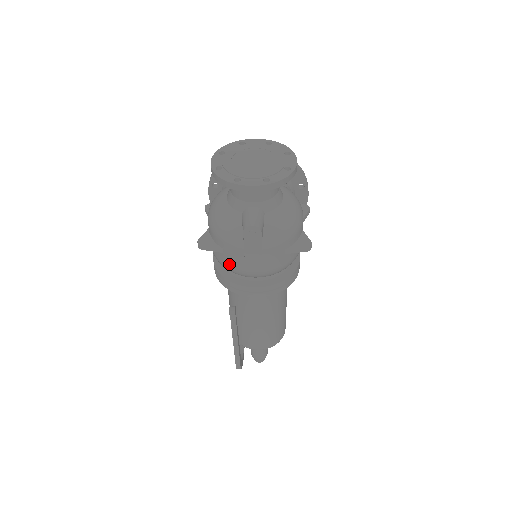
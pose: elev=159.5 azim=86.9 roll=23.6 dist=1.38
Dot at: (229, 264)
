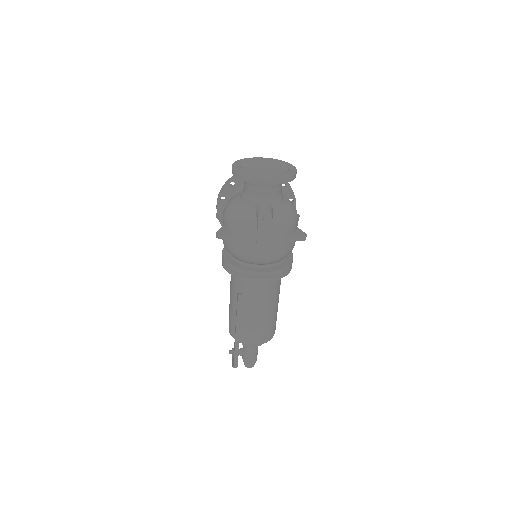
Dot at: (242, 251)
